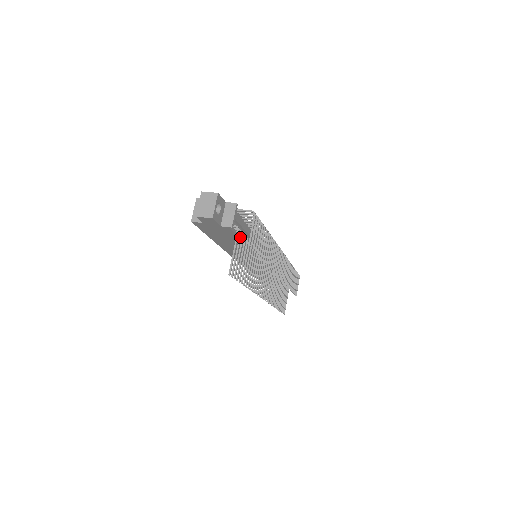
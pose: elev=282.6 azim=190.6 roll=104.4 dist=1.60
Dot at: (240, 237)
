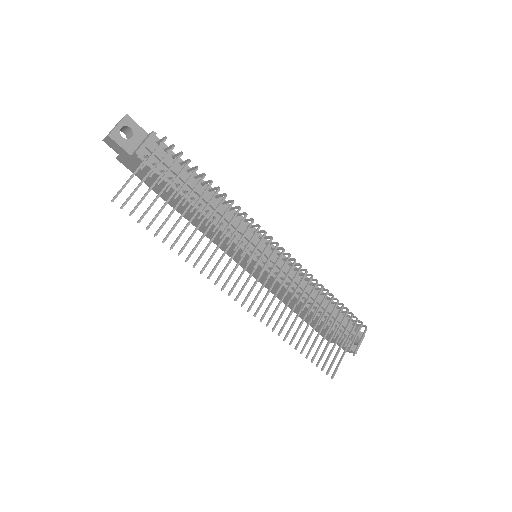
Dot at: (150, 169)
